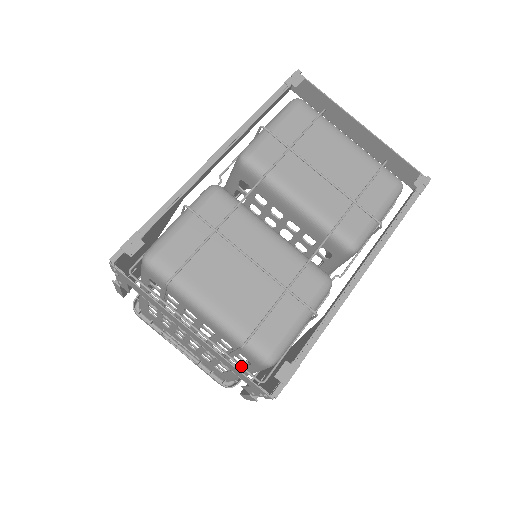
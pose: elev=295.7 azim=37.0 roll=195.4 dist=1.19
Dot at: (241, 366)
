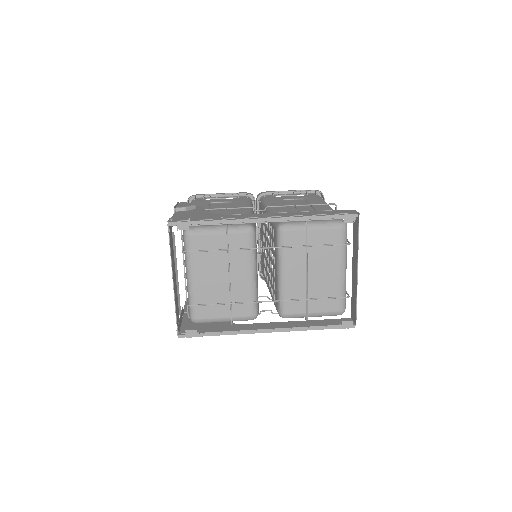
Dot at: occluded
